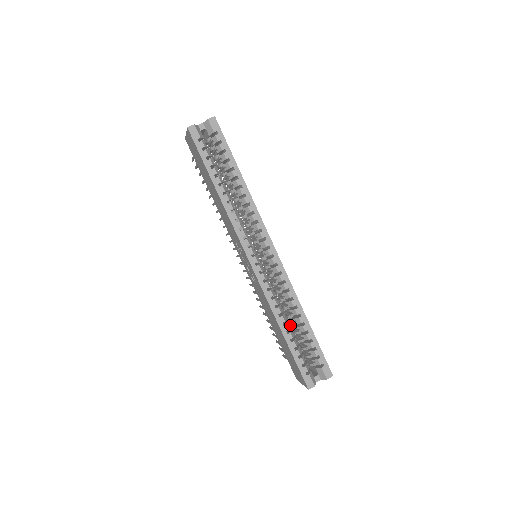
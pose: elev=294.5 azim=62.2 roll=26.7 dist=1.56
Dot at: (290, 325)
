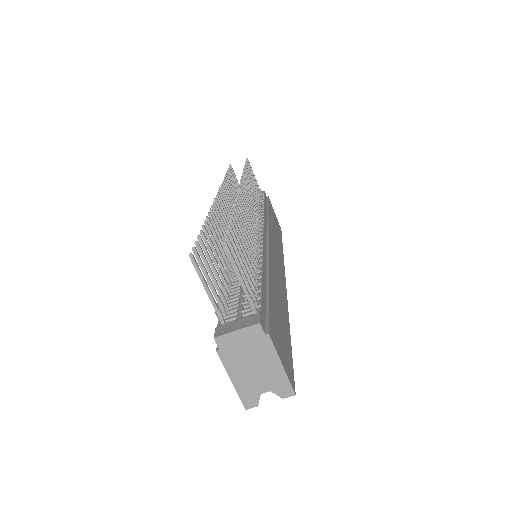
Dot at: occluded
